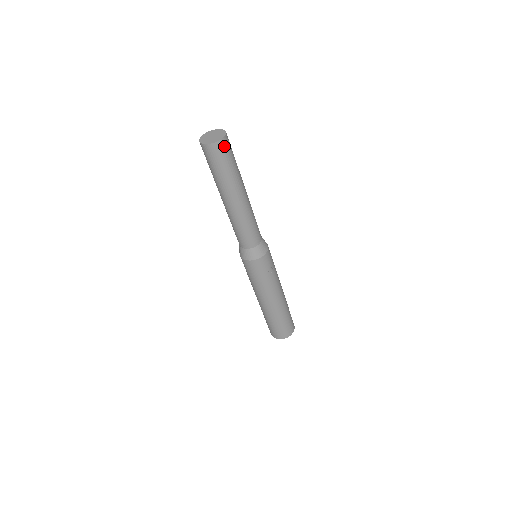
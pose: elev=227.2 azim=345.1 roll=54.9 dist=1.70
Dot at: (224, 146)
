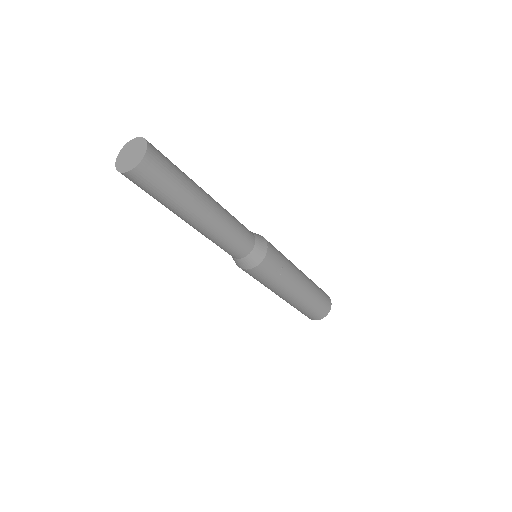
Dot at: (150, 167)
